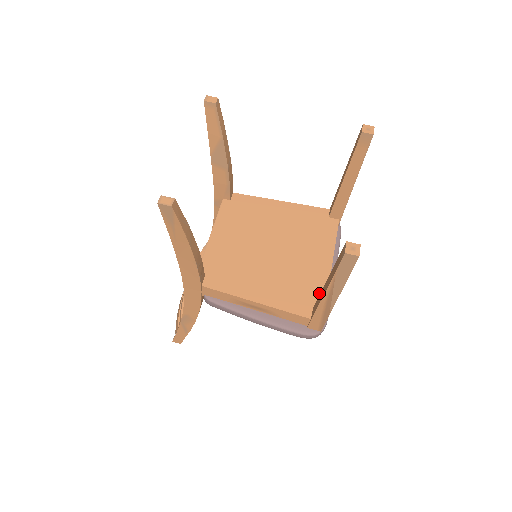
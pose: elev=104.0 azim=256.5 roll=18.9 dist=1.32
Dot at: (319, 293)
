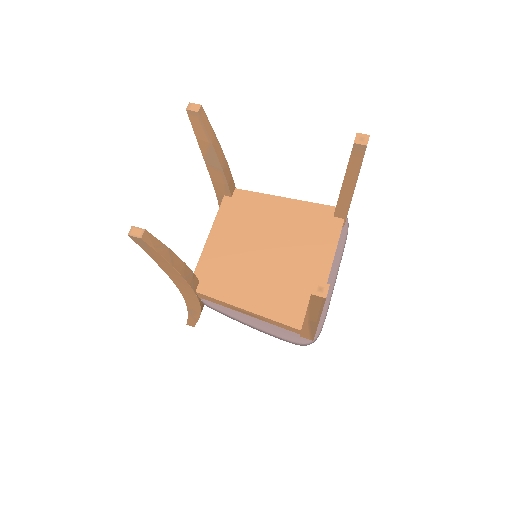
Dot at: occluded
